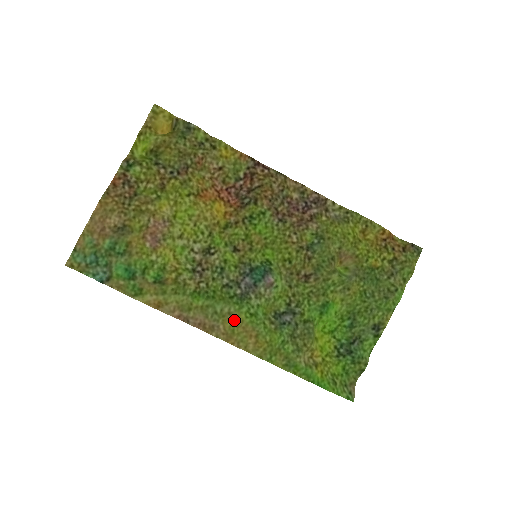
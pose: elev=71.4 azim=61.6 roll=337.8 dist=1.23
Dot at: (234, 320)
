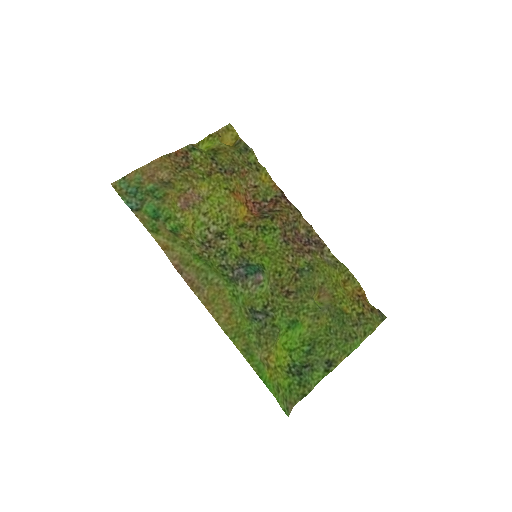
Dot at: (219, 291)
